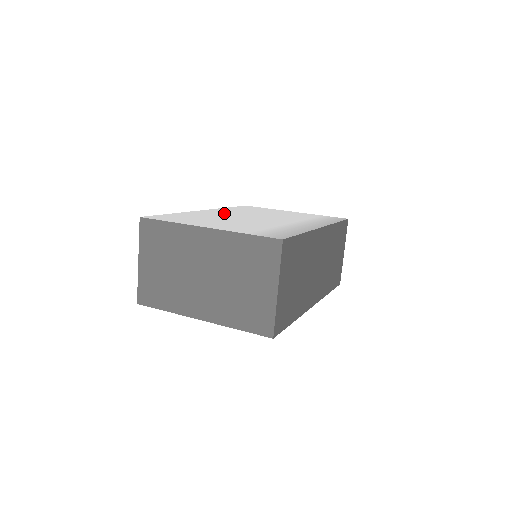
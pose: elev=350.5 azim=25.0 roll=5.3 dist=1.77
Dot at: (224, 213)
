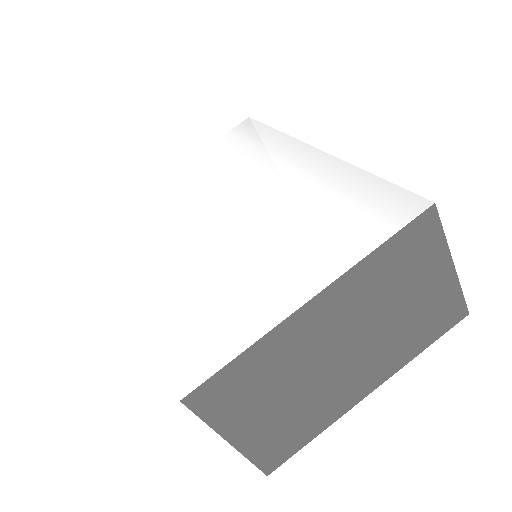
Dot at: (173, 253)
